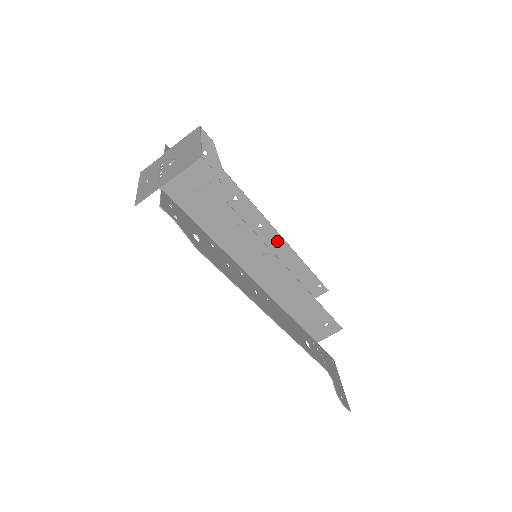
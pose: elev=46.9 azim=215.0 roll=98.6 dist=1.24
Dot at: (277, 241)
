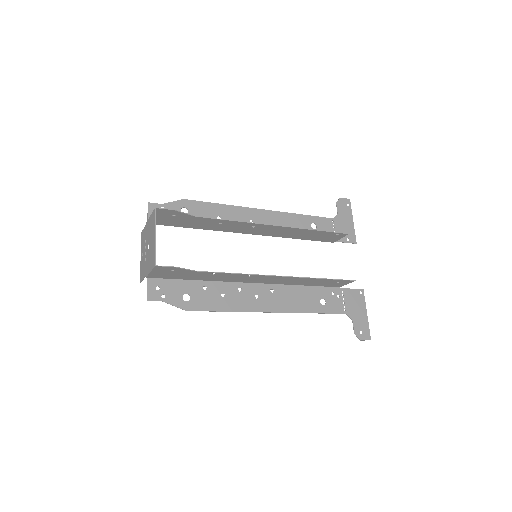
Dot at: (276, 228)
